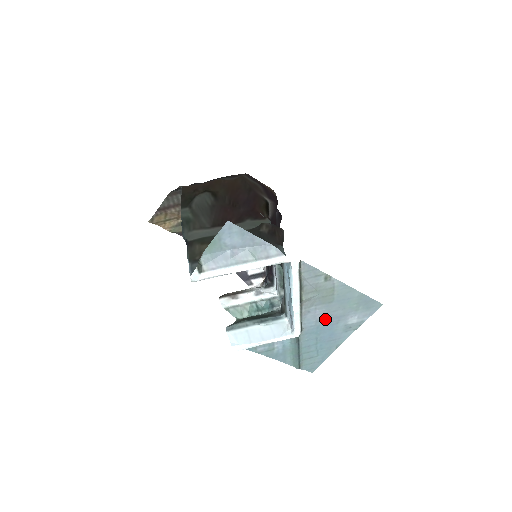
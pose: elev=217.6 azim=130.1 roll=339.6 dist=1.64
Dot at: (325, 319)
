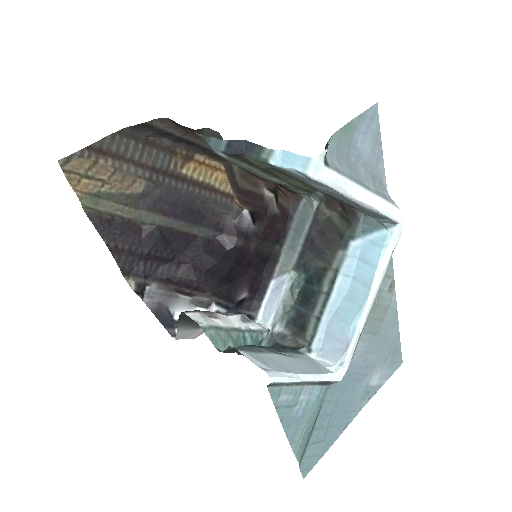
Dot at: (358, 365)
